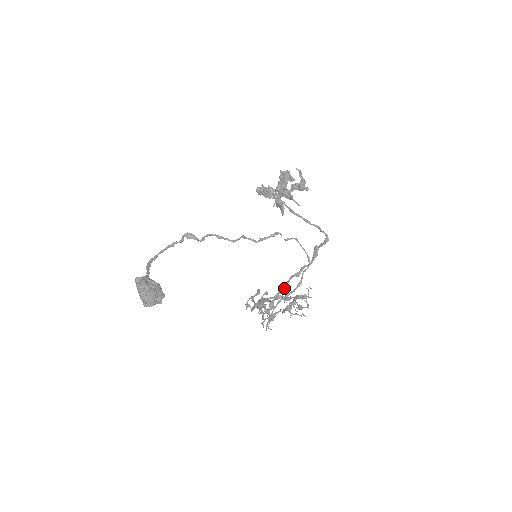
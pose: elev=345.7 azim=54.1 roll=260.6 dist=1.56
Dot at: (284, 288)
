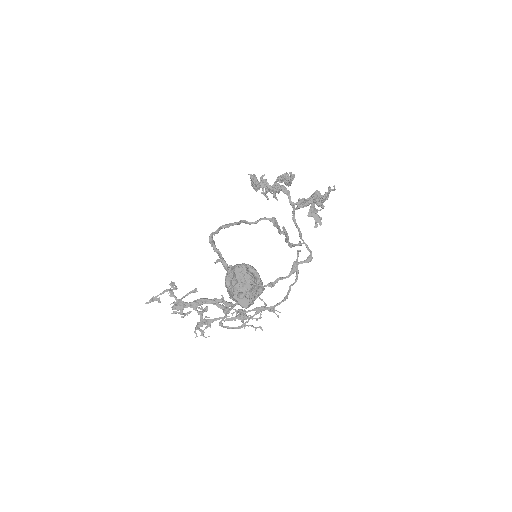
Dot at: occluded
